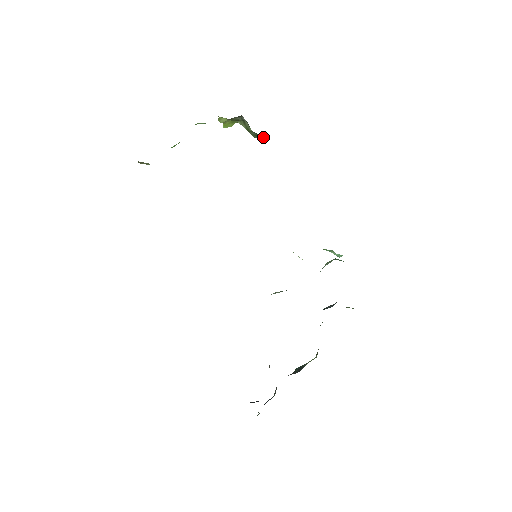
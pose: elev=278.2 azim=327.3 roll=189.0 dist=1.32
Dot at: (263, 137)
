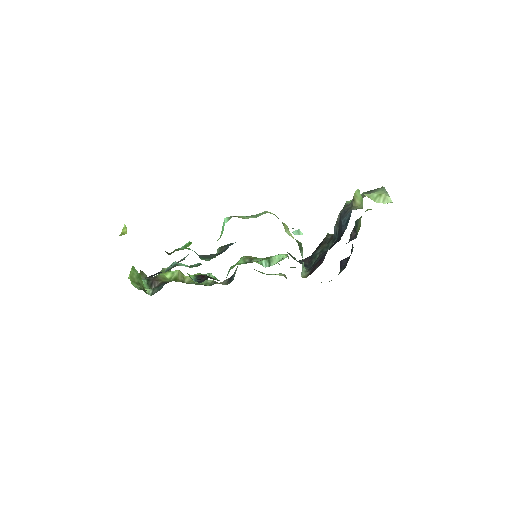
Dot at: occluded
